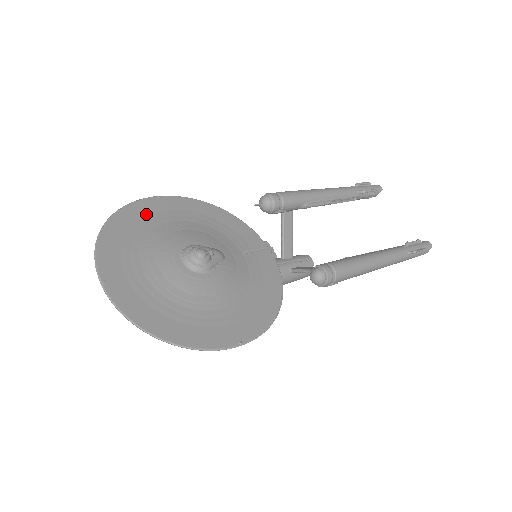
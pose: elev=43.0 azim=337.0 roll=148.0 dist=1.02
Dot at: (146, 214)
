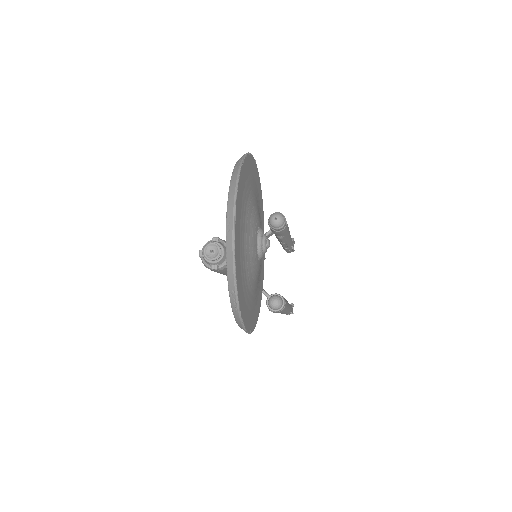
Dot at: (251, 172)
